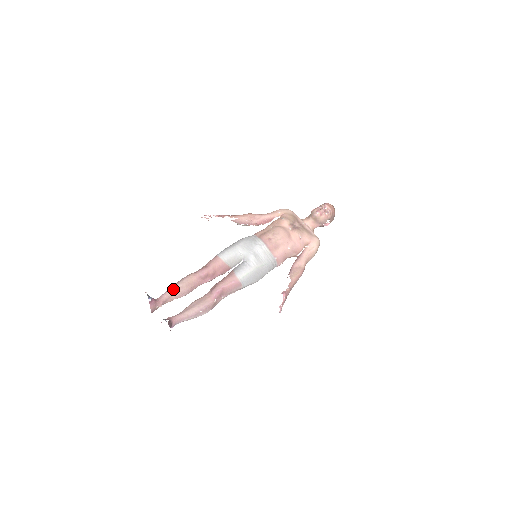
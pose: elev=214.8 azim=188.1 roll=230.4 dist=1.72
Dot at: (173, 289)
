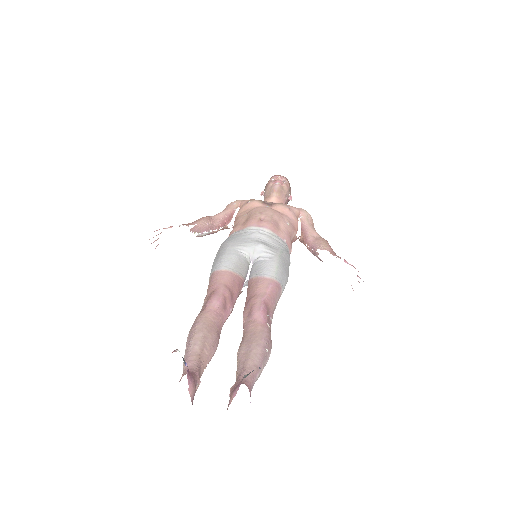
Dot at: (194, 347)
